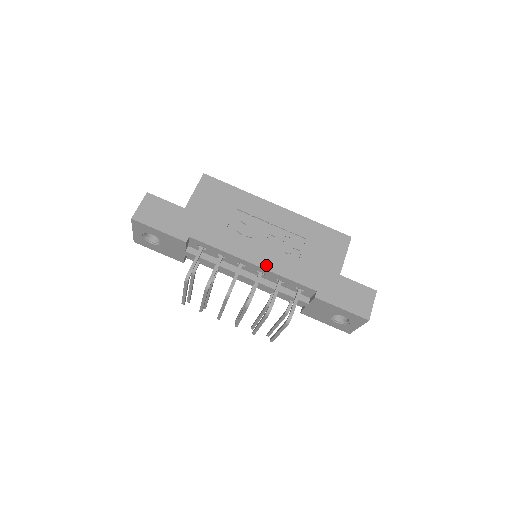
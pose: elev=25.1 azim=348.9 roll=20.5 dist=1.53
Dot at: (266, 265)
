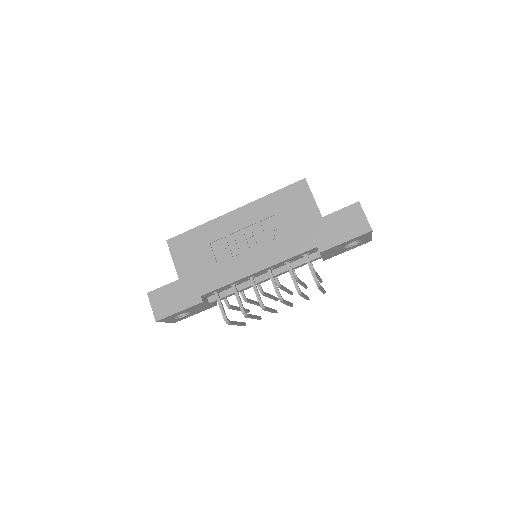
Dot at: (266, 264)
